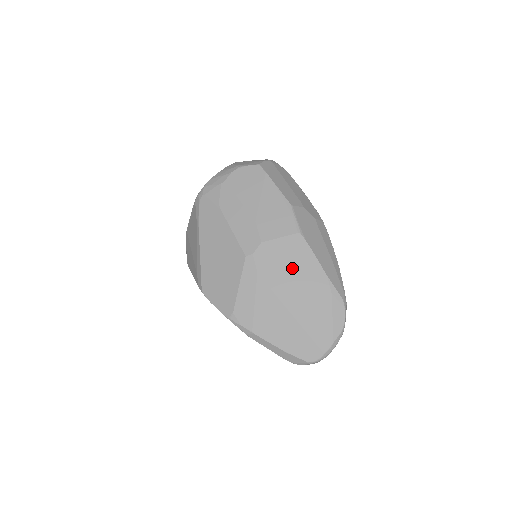
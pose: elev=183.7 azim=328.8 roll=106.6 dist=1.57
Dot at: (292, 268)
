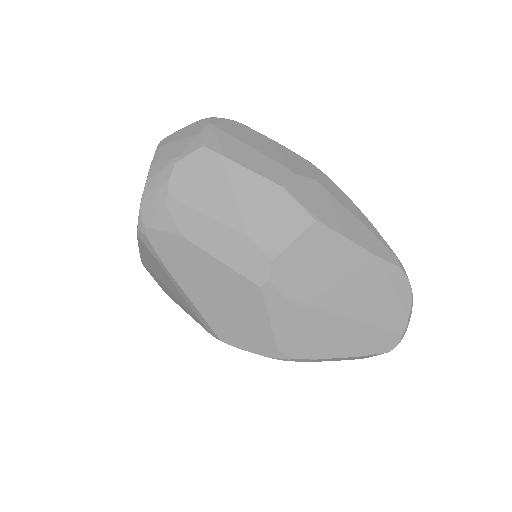
Dot at: (326, 269)
